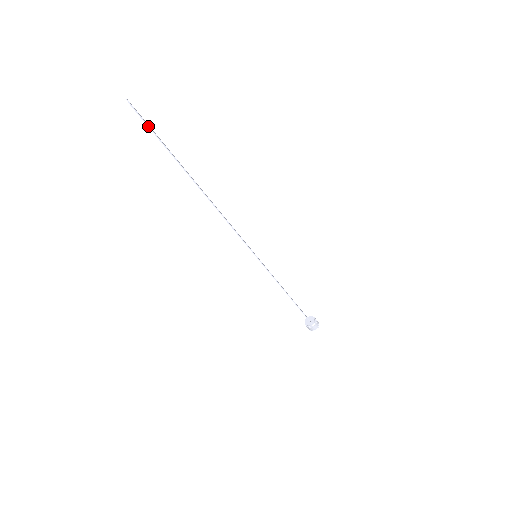
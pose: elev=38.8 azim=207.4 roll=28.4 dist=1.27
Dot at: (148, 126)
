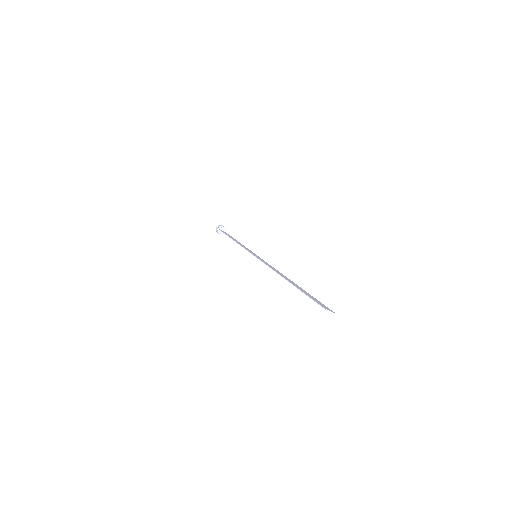
Dot at: occluded
